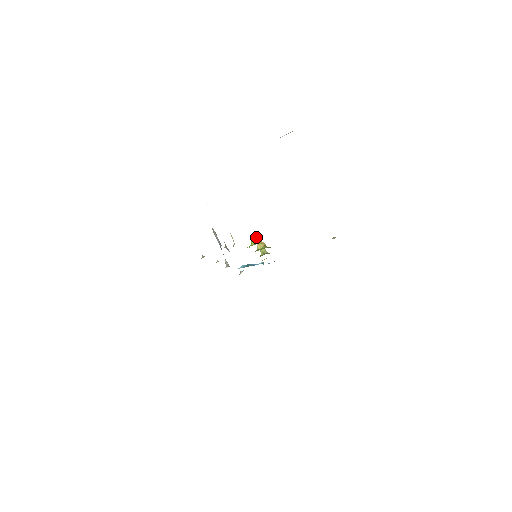
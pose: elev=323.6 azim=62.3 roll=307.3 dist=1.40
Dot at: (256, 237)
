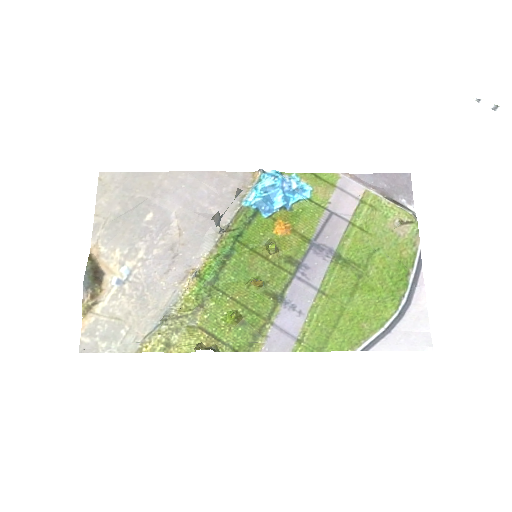
Dot at: (254, 280)
